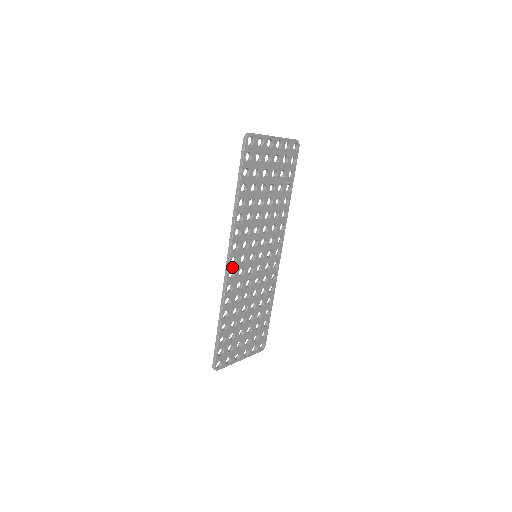
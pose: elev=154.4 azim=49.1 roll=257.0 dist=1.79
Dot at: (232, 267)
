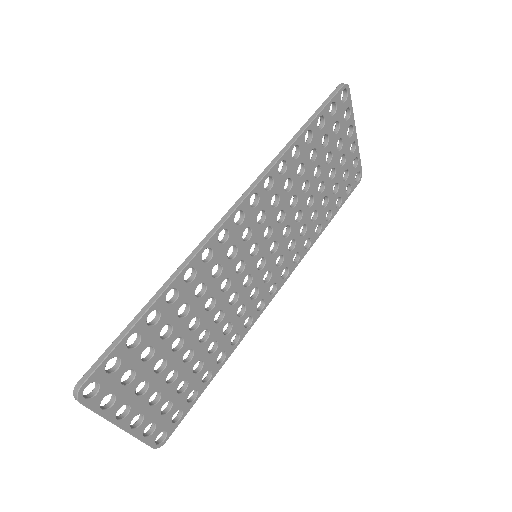
Dot at: (231, 225)
